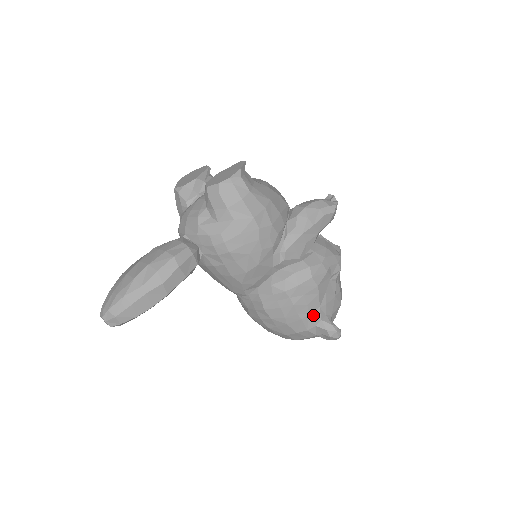
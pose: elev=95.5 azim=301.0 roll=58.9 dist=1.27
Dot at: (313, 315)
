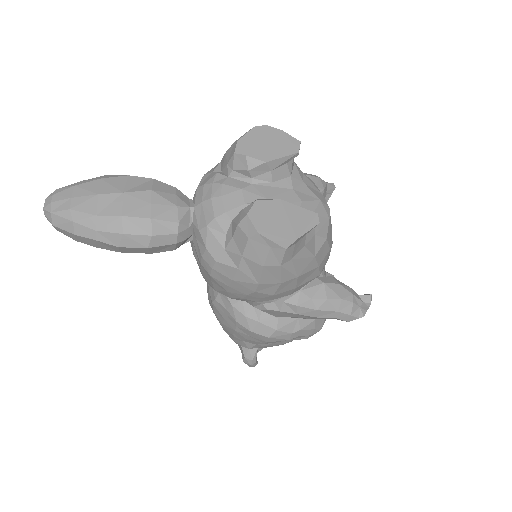
Dot at: (246, 343)
